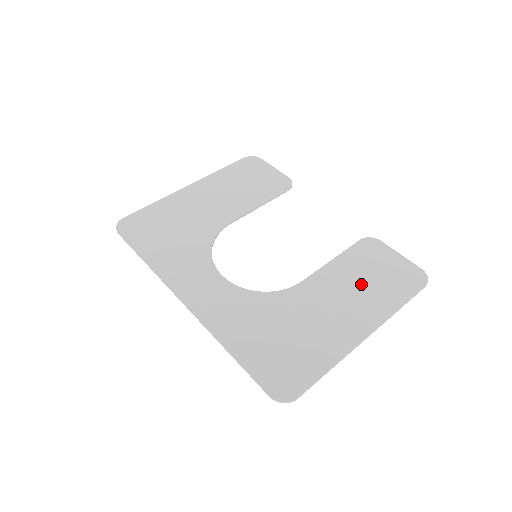
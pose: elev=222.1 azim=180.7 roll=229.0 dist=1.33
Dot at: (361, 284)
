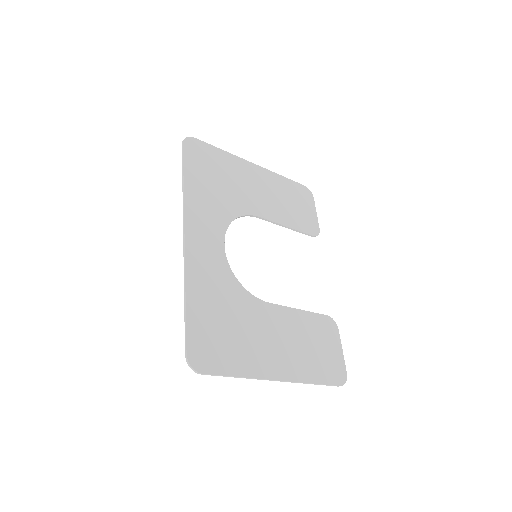
Dot at: (304, 344)
